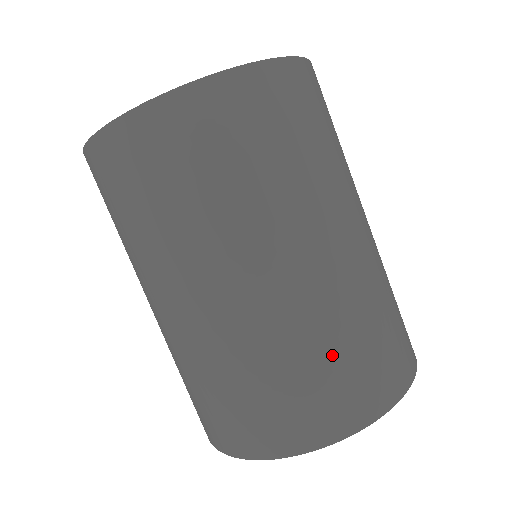
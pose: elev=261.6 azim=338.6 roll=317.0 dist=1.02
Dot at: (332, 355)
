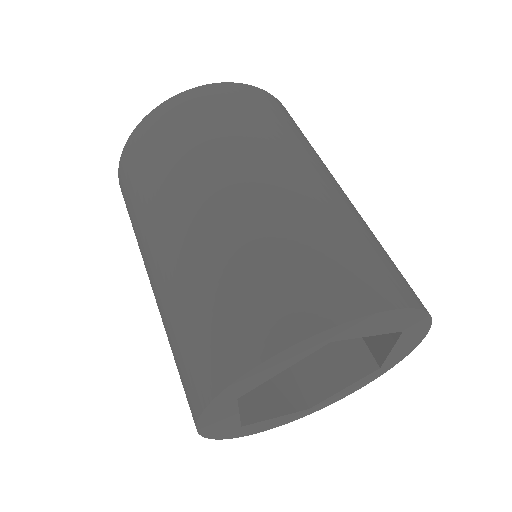
Dot at: (225, 286)
